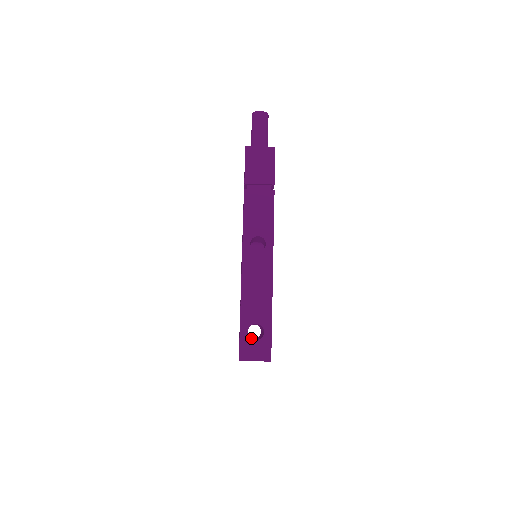
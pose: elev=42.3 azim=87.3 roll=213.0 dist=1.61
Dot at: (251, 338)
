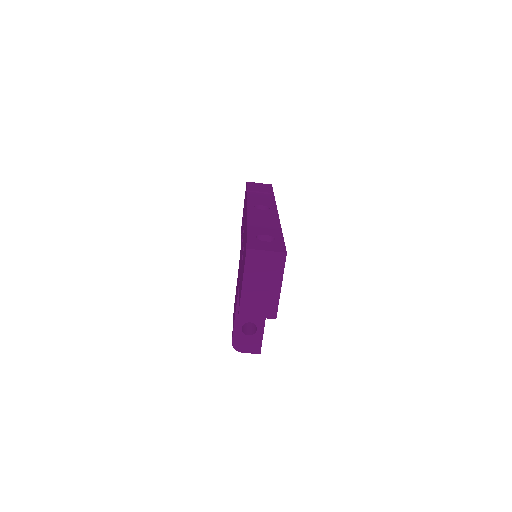
Dot at: occluded
